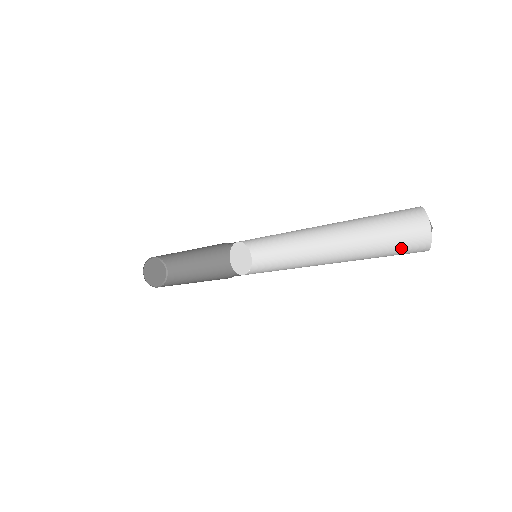
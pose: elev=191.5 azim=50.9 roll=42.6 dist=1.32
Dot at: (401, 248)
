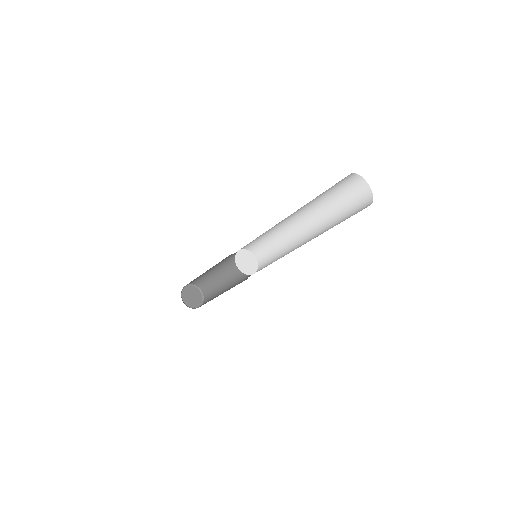
Dot at: occluded
